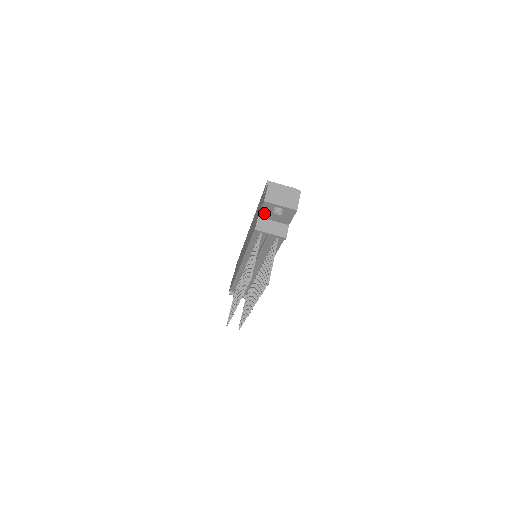
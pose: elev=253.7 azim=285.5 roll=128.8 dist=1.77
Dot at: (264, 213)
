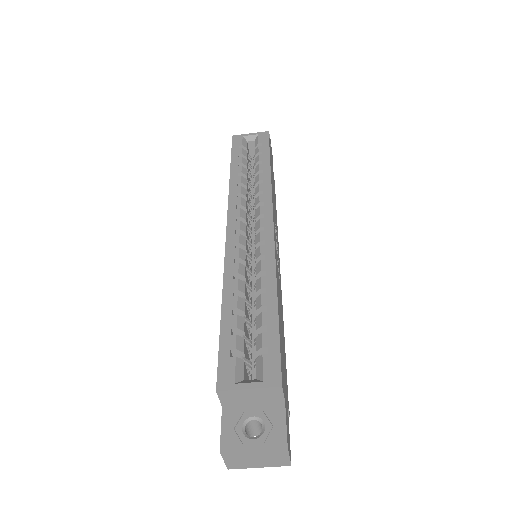
Dot at: occluded
